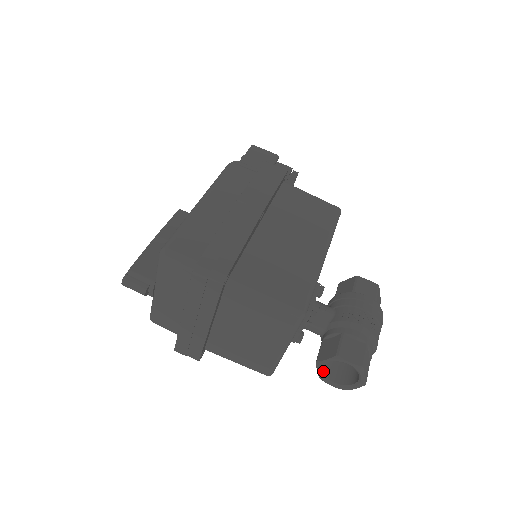
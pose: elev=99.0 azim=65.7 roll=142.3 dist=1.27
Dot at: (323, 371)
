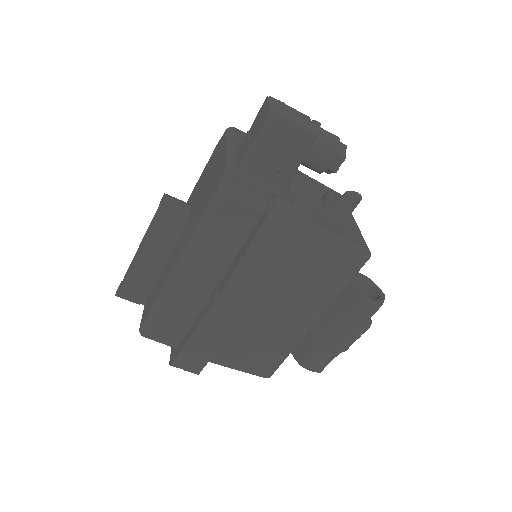
Dot at: occluded
